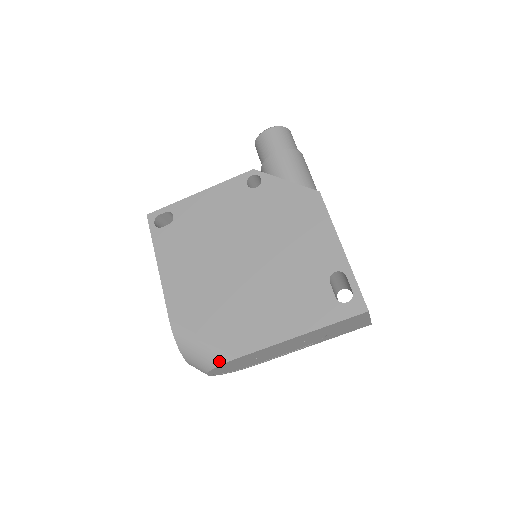
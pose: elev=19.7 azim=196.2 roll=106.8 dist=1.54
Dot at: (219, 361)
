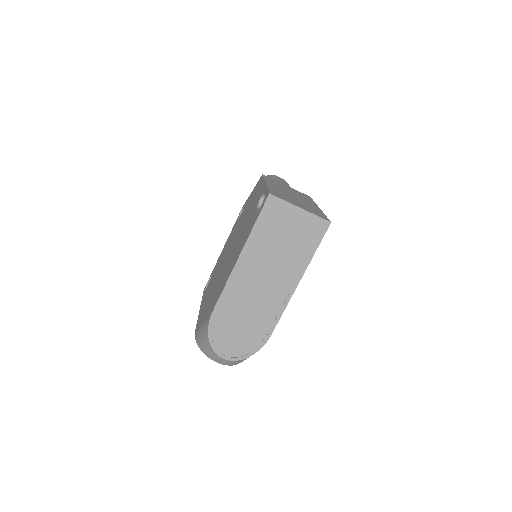
Dot at: (207, 327)
